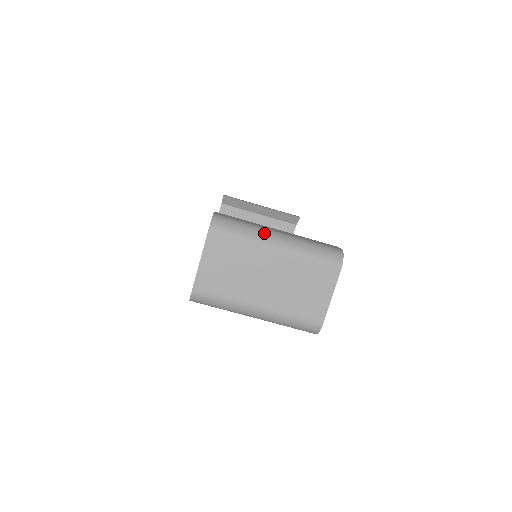
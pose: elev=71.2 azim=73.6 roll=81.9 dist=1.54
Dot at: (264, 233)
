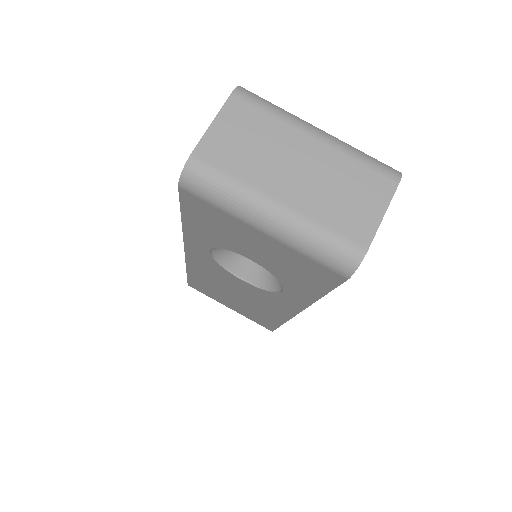
Dot at: occluded
